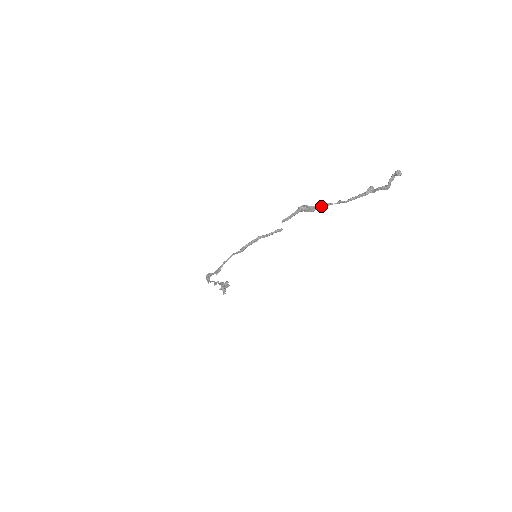
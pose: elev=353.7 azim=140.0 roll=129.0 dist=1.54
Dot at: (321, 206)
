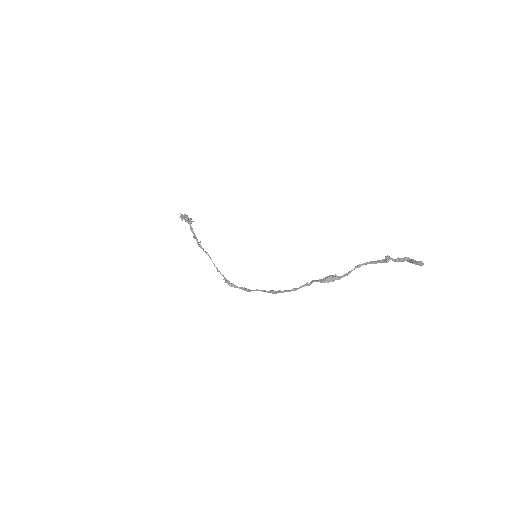
Dot at: occluded
